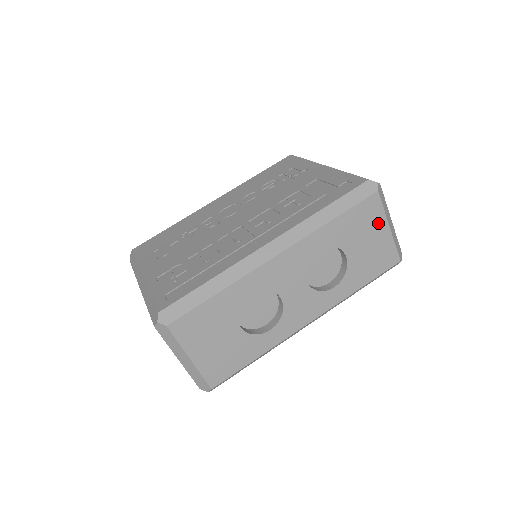
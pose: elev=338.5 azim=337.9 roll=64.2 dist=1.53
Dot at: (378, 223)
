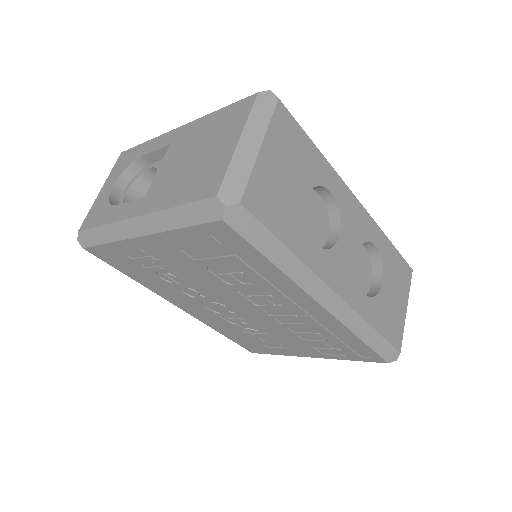
Dot at: (404, 293)
